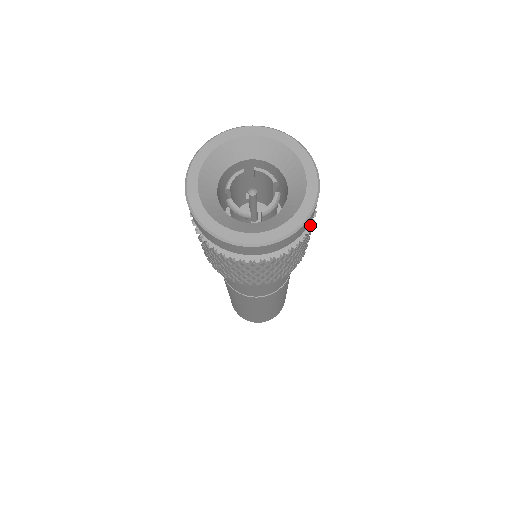
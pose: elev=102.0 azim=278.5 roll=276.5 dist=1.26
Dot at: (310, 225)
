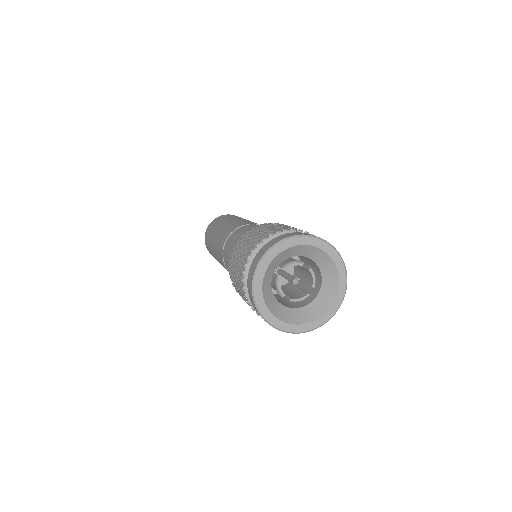
Dot at: occluded
